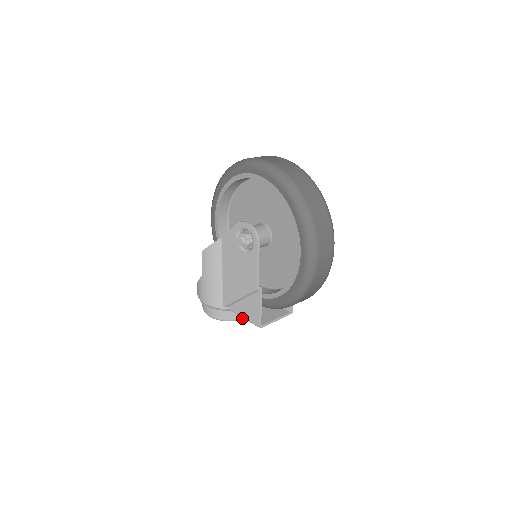
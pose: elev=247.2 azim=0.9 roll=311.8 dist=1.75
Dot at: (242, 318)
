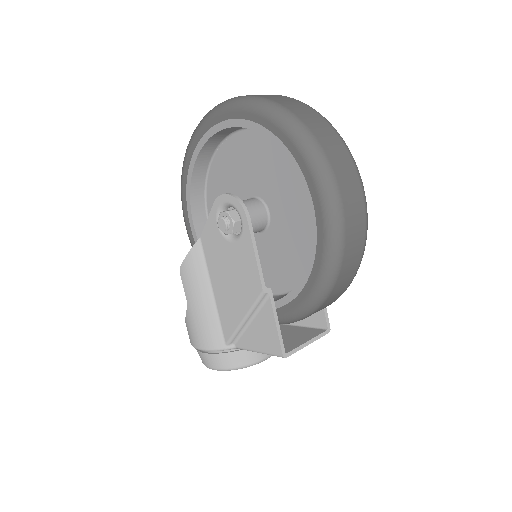
Dot at: (259, 360)
